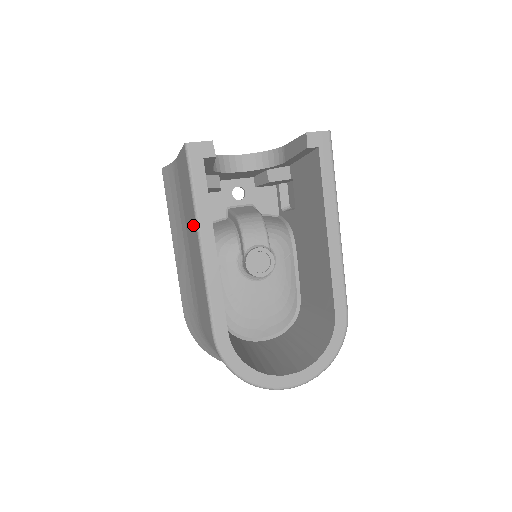
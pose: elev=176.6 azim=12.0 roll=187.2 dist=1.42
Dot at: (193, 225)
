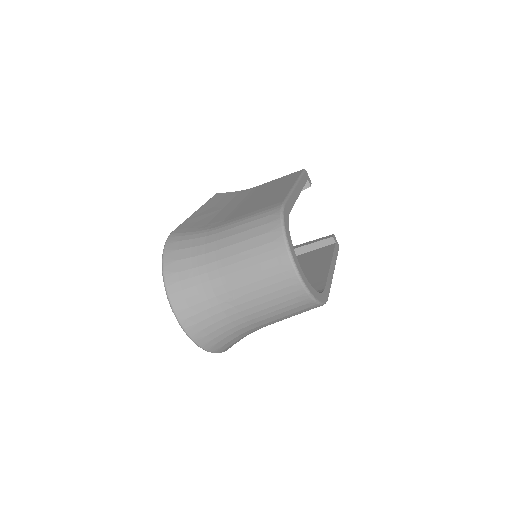
Dot at: (283, 185)
